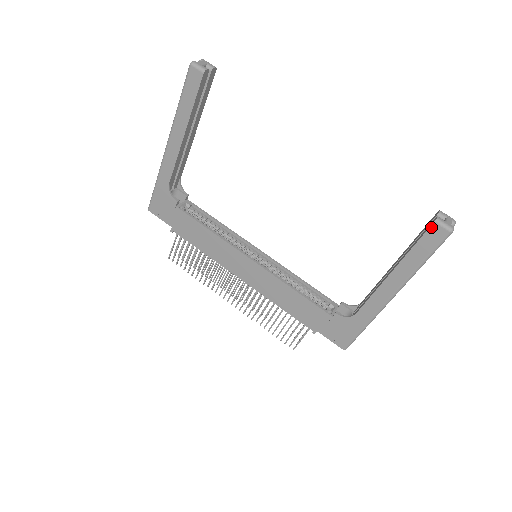
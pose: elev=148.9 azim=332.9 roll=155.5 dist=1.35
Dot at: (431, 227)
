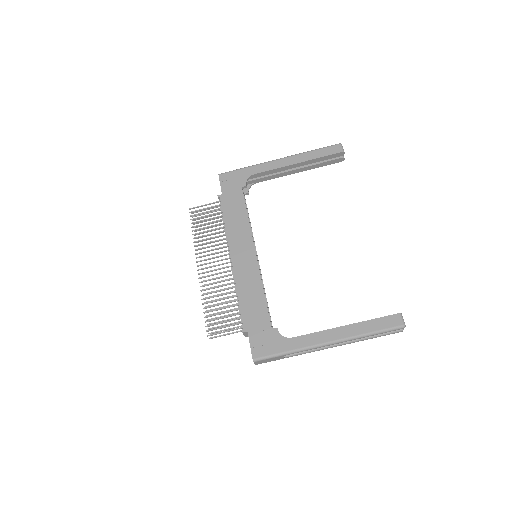
Dot at: (395, 315)
